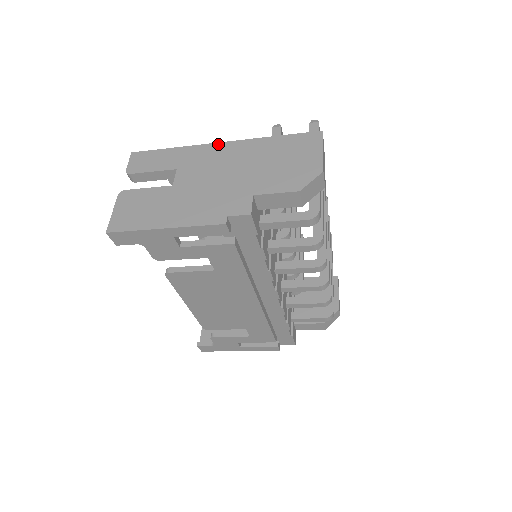
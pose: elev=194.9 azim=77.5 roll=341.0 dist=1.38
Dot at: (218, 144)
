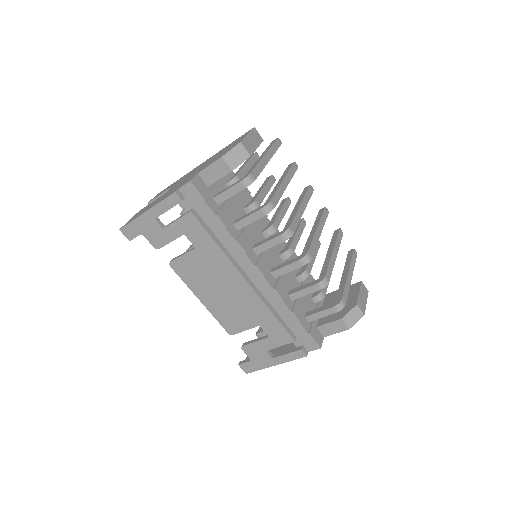
Dot at: occluded
